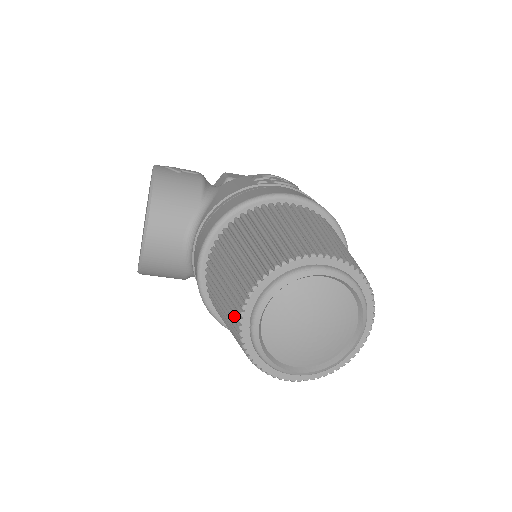
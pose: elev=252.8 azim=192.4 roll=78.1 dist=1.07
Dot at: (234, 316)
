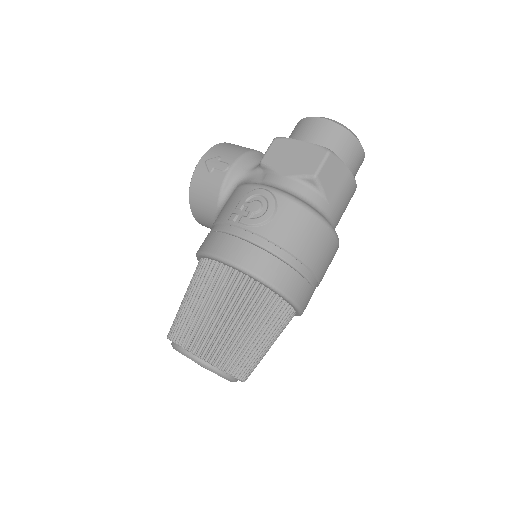
Dot at: occluded
